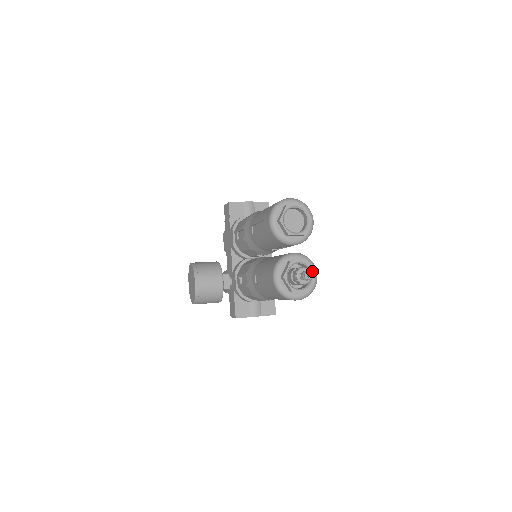
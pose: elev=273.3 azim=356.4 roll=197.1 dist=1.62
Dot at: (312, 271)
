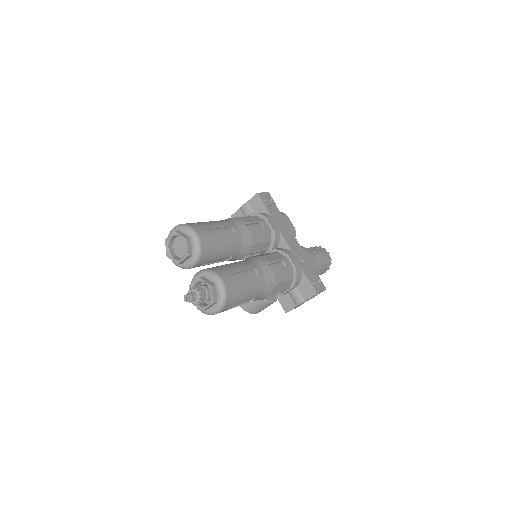
Dot at: (207, 284)
